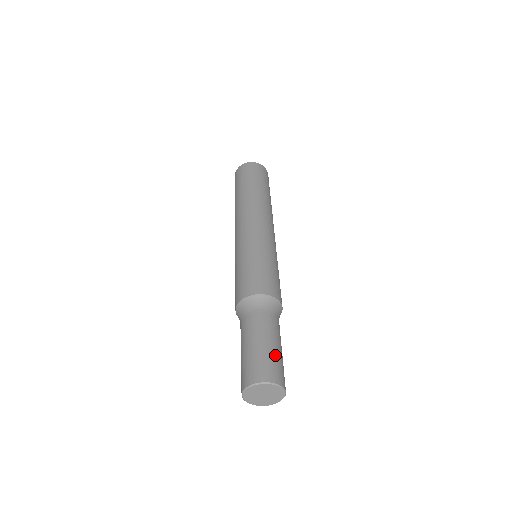
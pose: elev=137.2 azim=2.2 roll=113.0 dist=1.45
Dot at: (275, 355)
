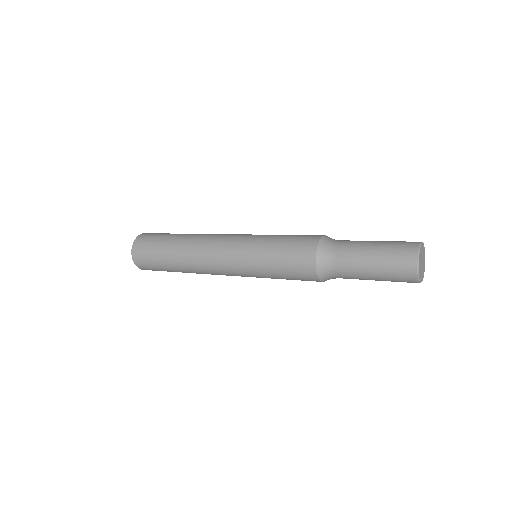
Dot at: occluded
